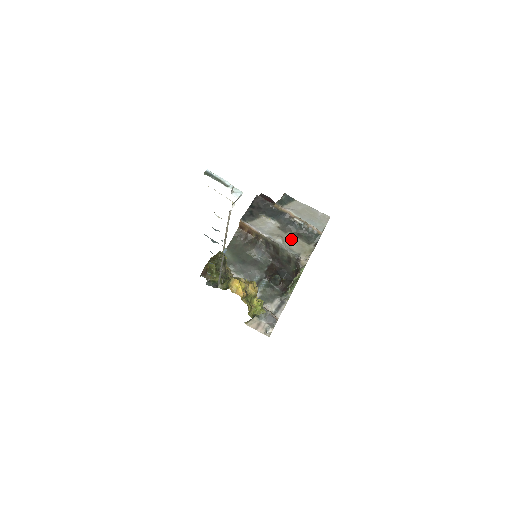
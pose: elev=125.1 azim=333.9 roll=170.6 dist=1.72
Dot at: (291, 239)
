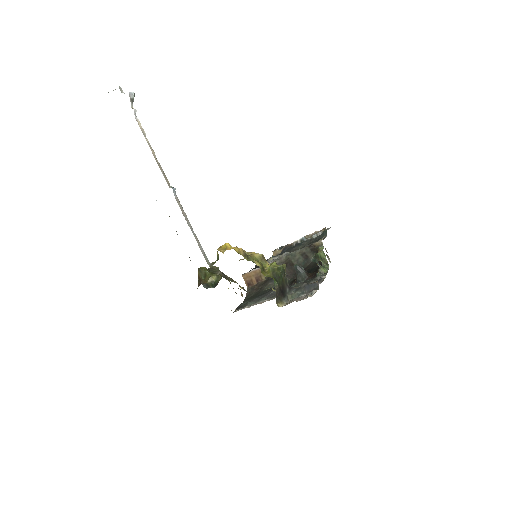
Dot at: occluded
